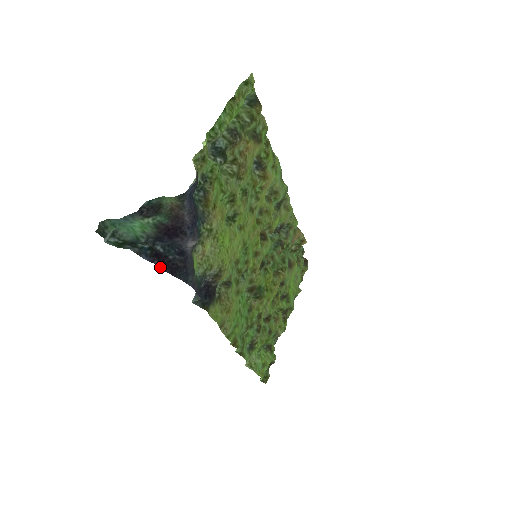
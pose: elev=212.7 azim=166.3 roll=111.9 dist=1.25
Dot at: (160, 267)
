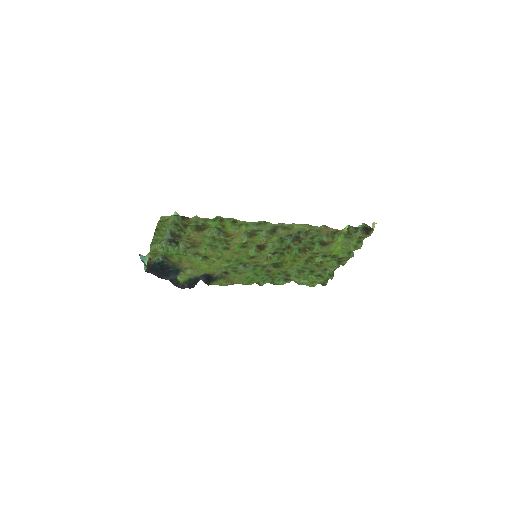
Dot at: occluded
